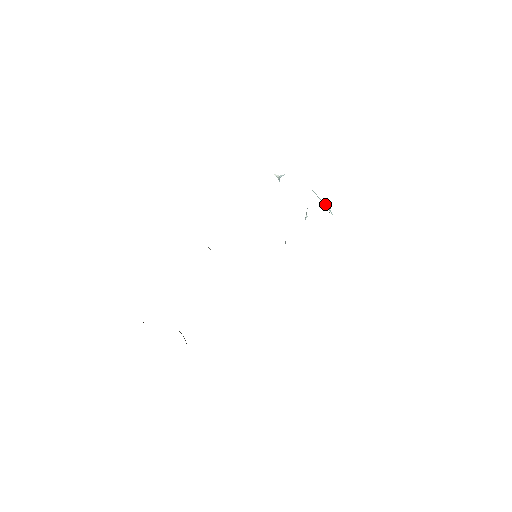
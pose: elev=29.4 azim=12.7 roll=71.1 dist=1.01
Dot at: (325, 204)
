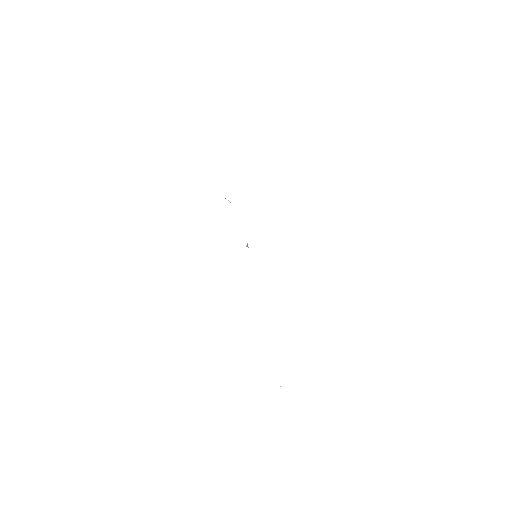
Dot at: occluded
